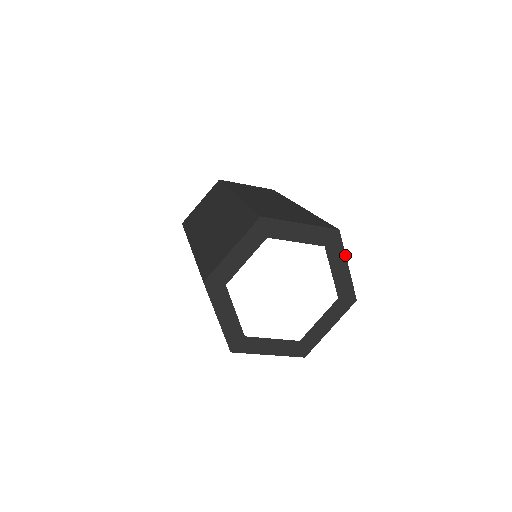
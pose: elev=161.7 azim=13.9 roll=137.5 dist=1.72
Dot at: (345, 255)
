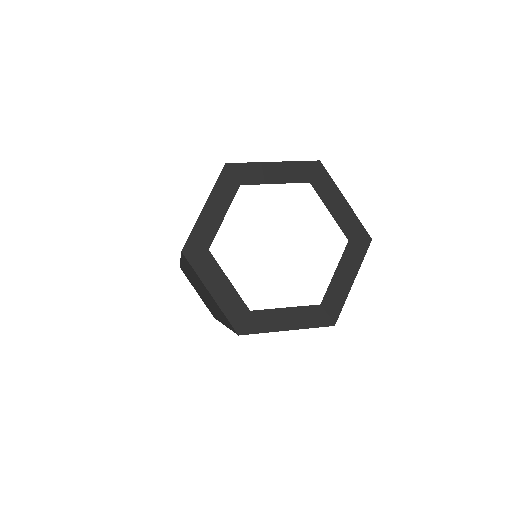
Dot at: (359, 268)
